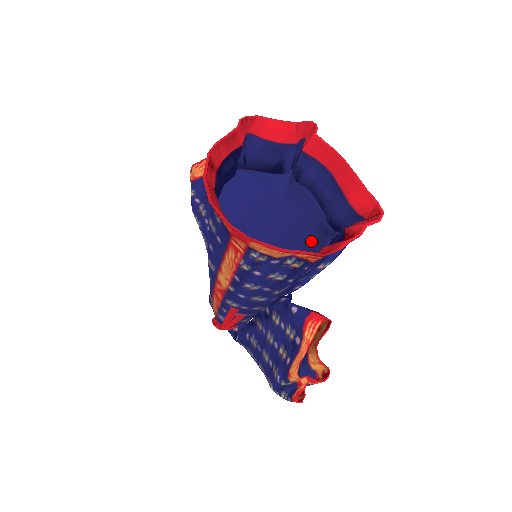
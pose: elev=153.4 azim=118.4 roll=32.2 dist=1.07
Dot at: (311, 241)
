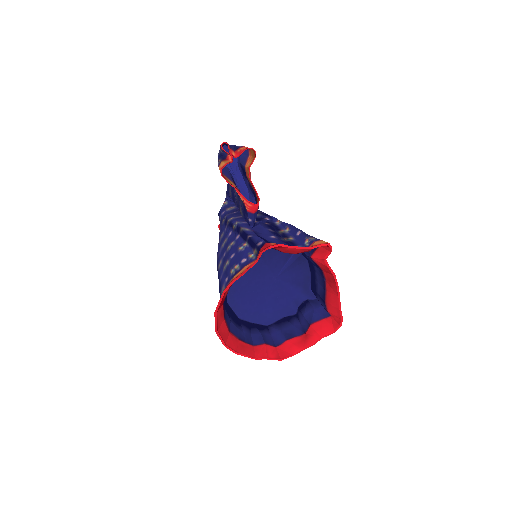
Dot at: (291, 301)
